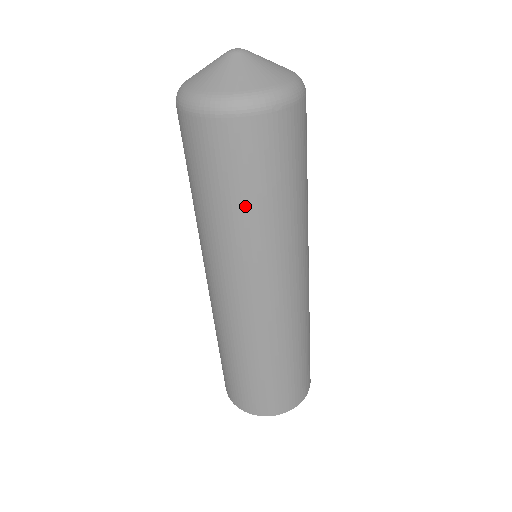
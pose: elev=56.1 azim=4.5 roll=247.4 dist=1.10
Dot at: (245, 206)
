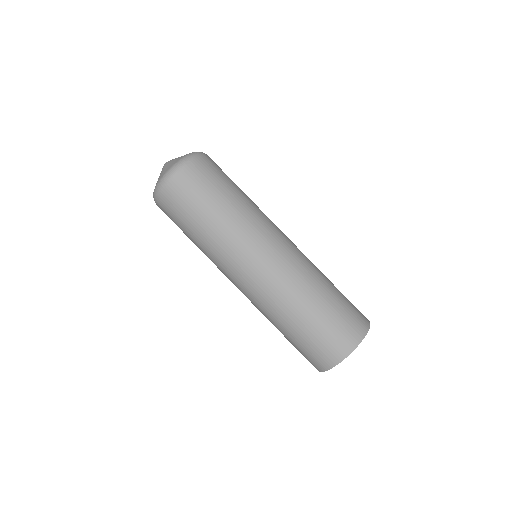
Dot at: (209, 216)
